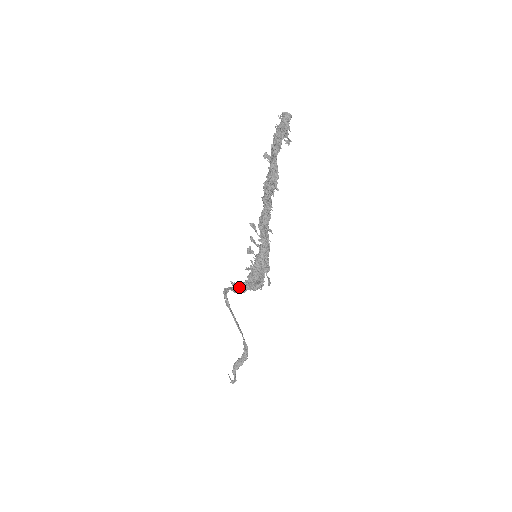
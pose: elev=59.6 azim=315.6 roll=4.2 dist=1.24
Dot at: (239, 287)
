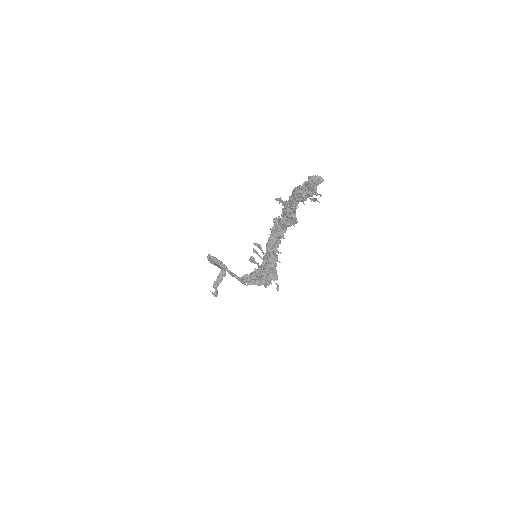
Dot at: (239, 279)
